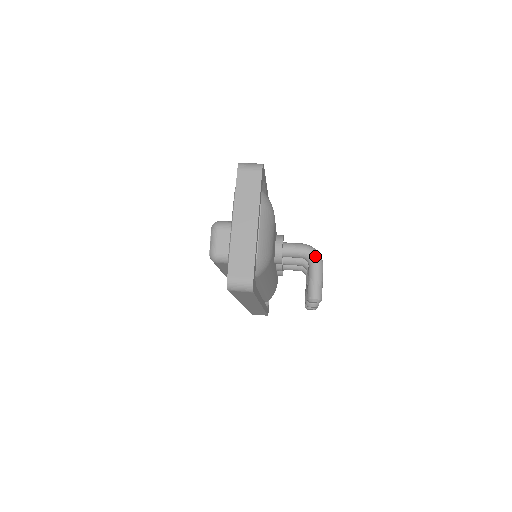
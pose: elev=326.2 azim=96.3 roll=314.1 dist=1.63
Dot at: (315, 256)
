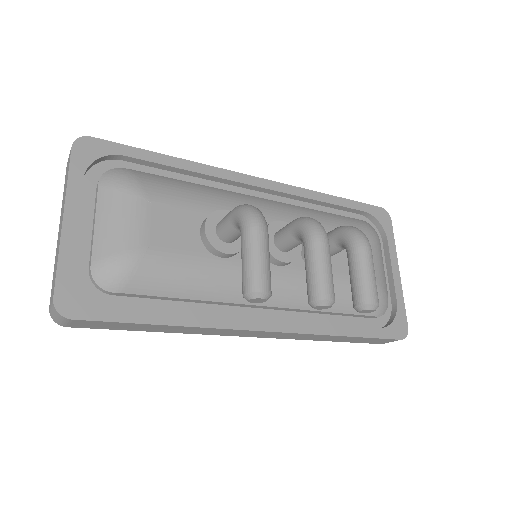
Dot at: (240, 218)
